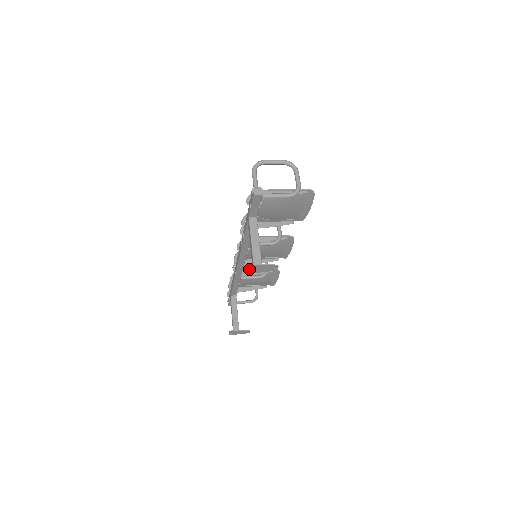
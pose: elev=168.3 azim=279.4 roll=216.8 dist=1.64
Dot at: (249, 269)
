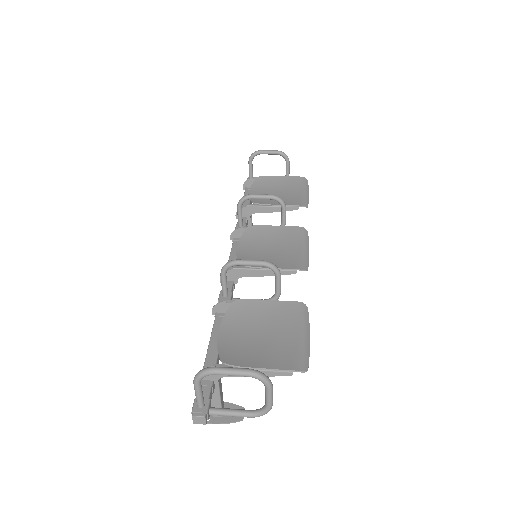
Dot at: occluded
